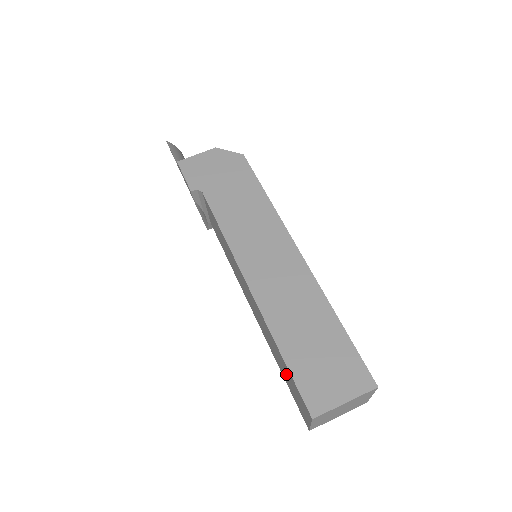
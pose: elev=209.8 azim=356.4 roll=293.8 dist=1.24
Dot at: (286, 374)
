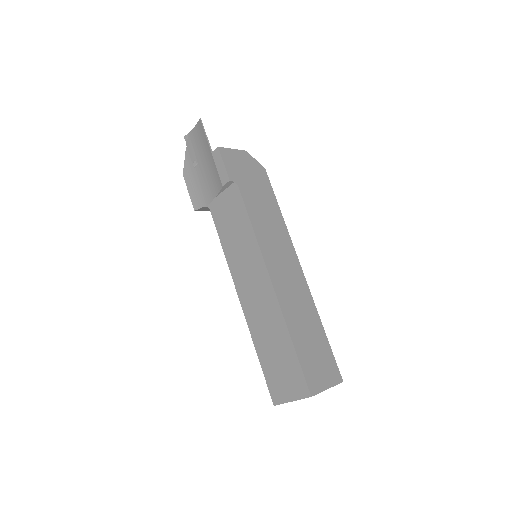
Dot at: (279, 359)
